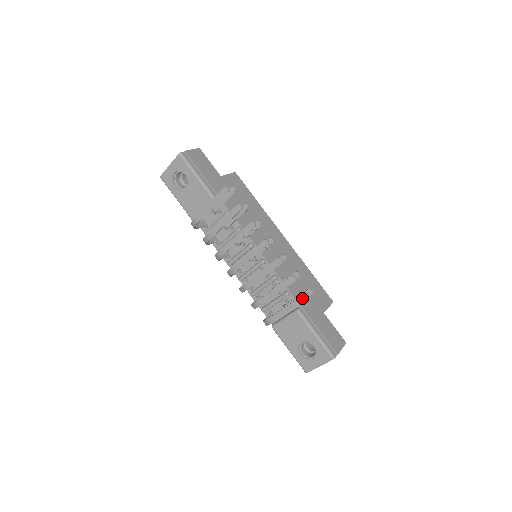
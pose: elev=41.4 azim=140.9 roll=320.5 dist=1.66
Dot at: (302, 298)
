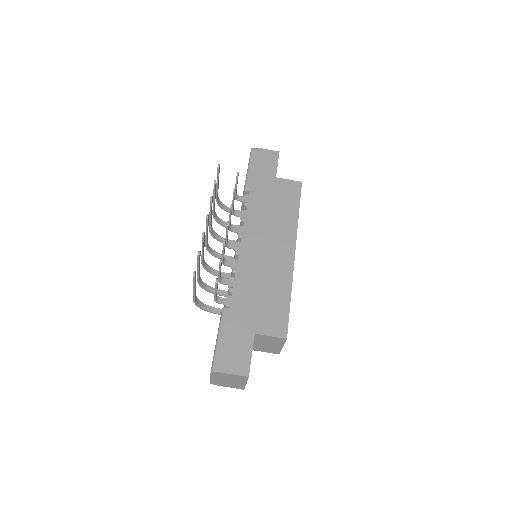
Dot at: occluded
